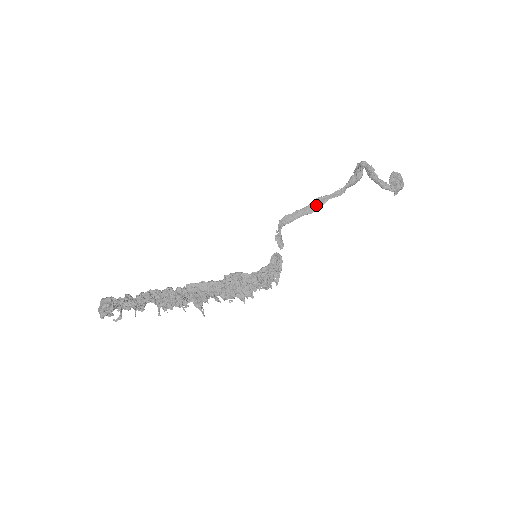
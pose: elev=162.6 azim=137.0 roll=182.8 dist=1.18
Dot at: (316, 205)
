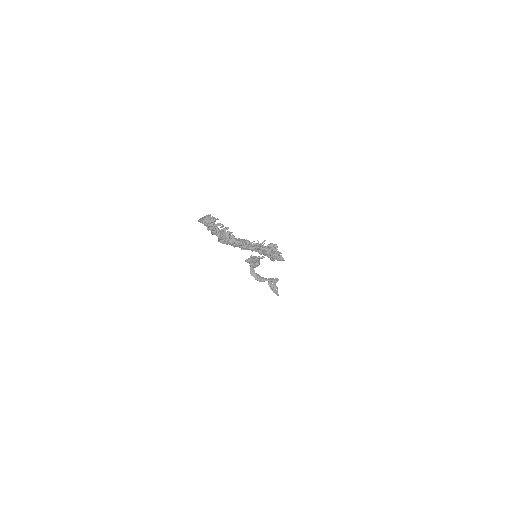
Dot at: occluded
